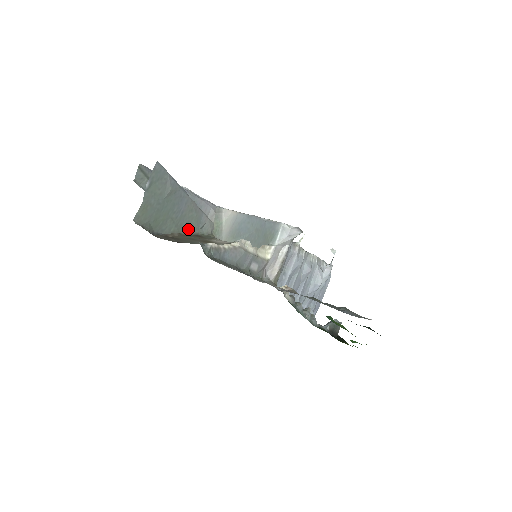
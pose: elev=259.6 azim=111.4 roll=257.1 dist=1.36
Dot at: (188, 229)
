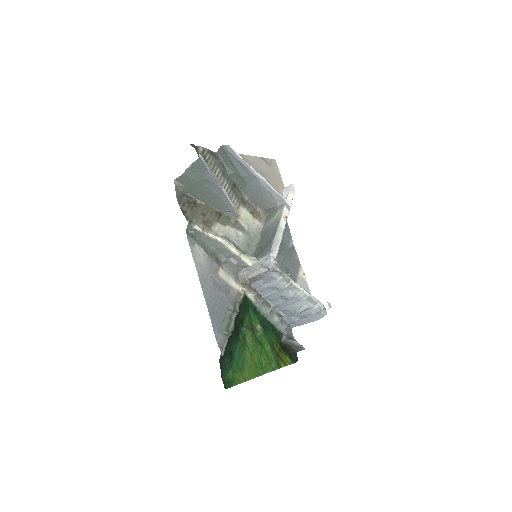
Dot at: (215, 206)
